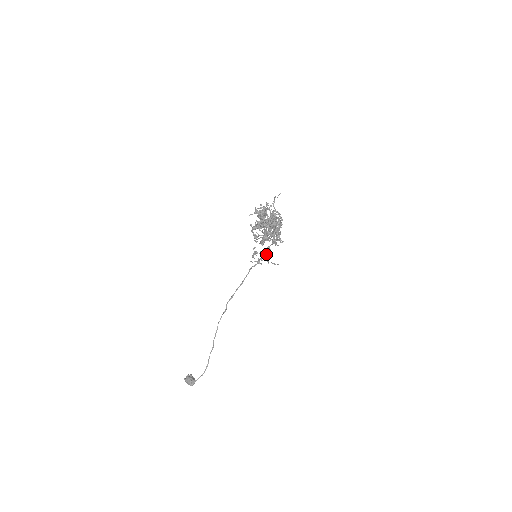
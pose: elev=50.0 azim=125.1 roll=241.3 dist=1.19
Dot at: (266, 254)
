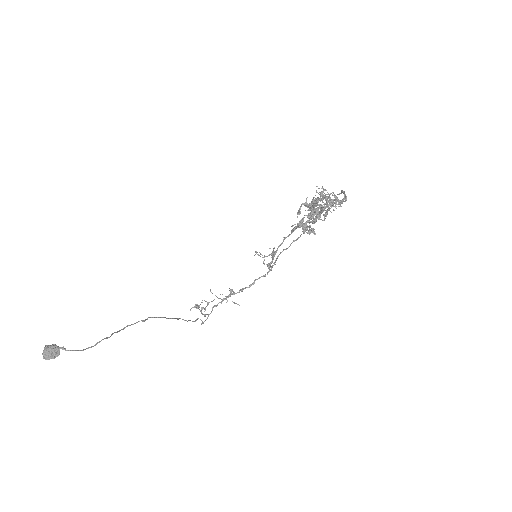
Dot at: occluded
